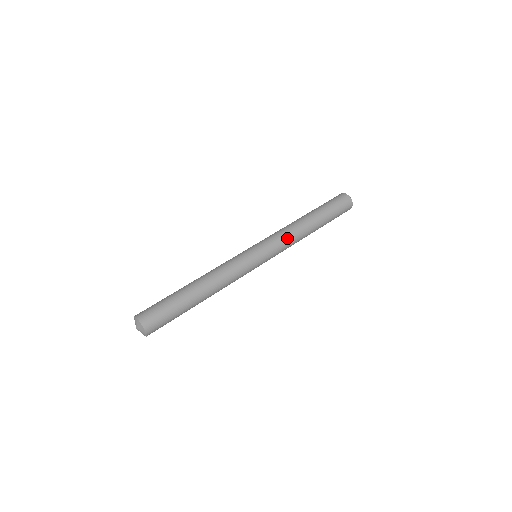
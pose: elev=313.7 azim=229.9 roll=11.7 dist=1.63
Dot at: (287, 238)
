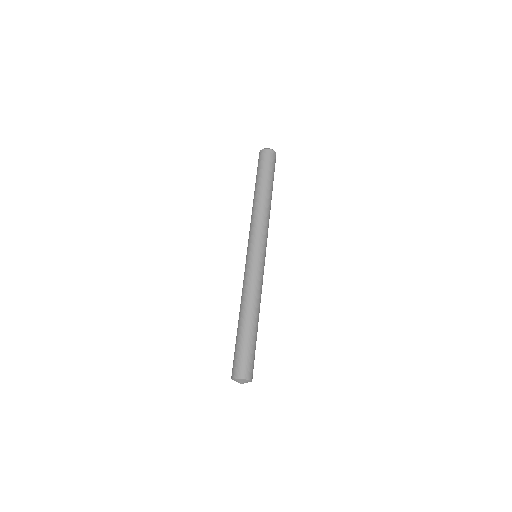
Dot at: (262, 223)
